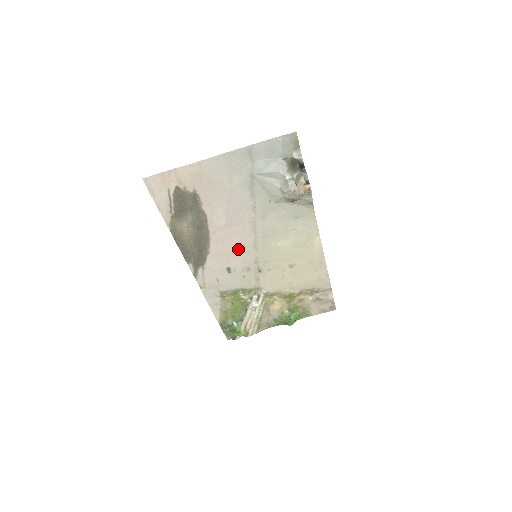
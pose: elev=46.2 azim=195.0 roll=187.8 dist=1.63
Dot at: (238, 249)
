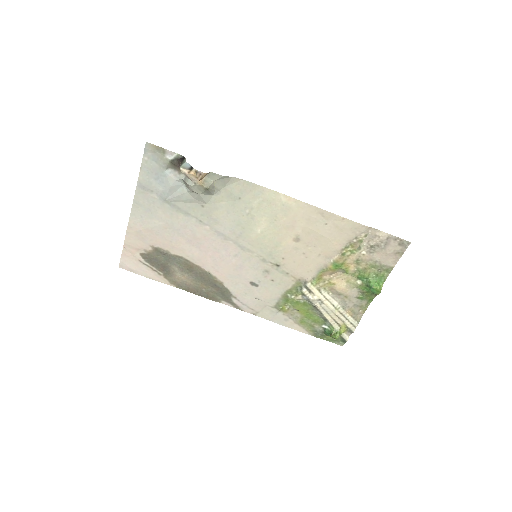
Dot at: (236, 262)
